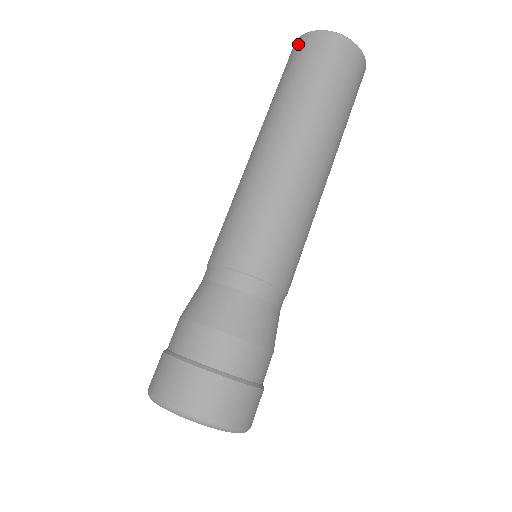
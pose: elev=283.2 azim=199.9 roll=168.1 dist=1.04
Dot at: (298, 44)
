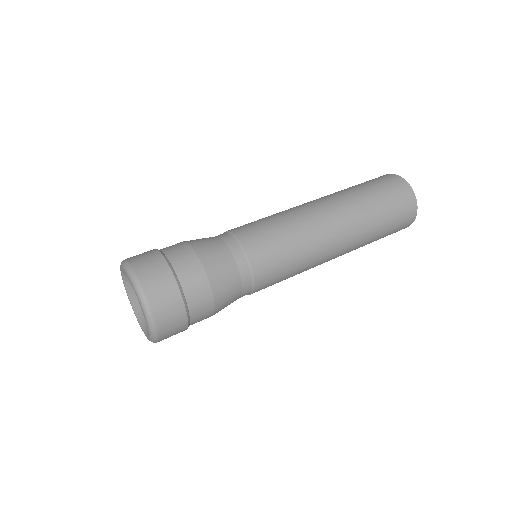
Dot at: occluded
